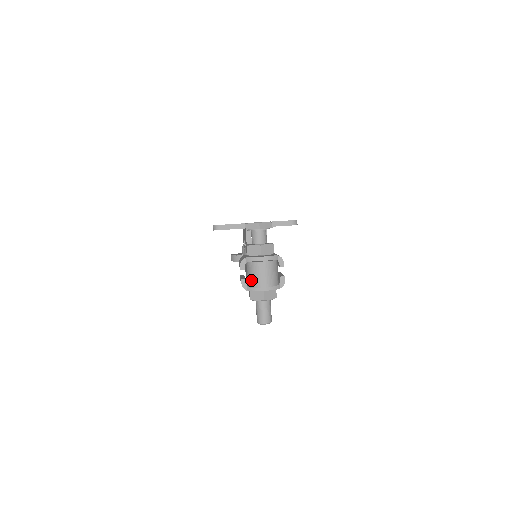
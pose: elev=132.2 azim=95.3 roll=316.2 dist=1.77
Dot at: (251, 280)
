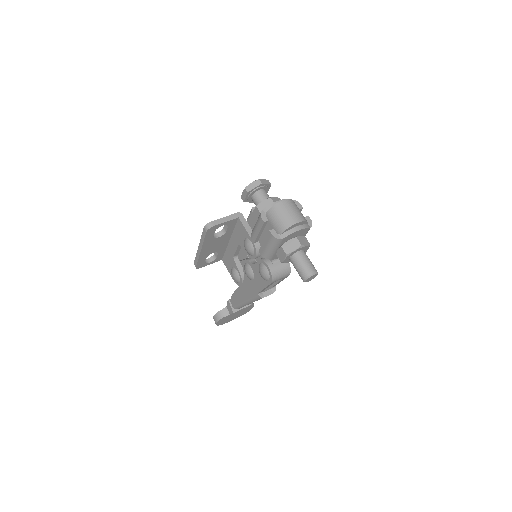
Dot at: (281, 223)
